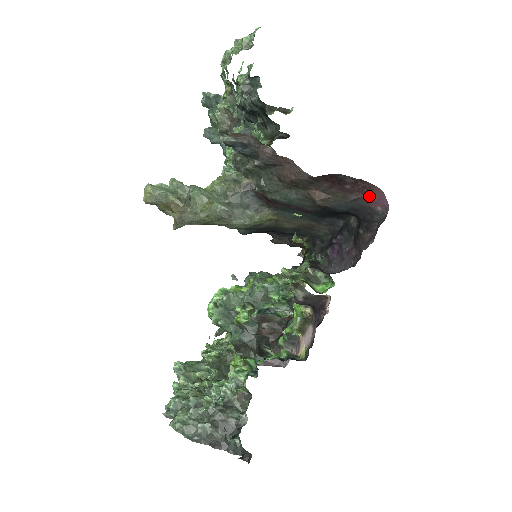
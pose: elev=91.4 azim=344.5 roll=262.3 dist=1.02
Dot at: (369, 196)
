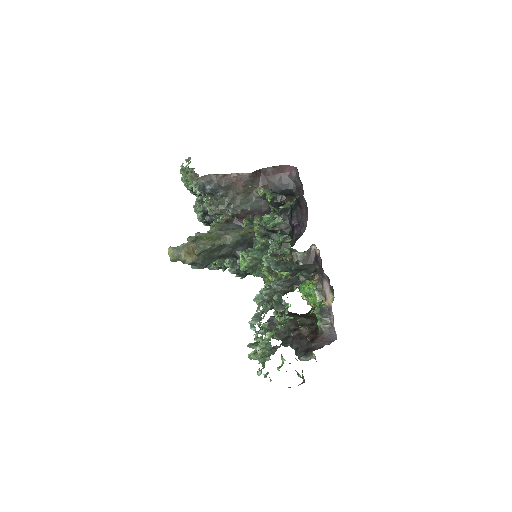
Dot at: (284, 172)
